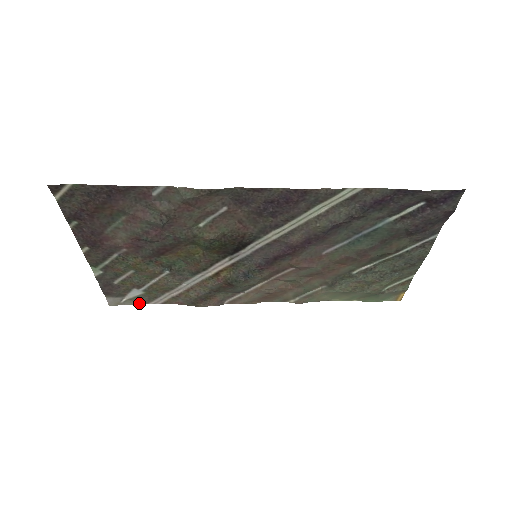
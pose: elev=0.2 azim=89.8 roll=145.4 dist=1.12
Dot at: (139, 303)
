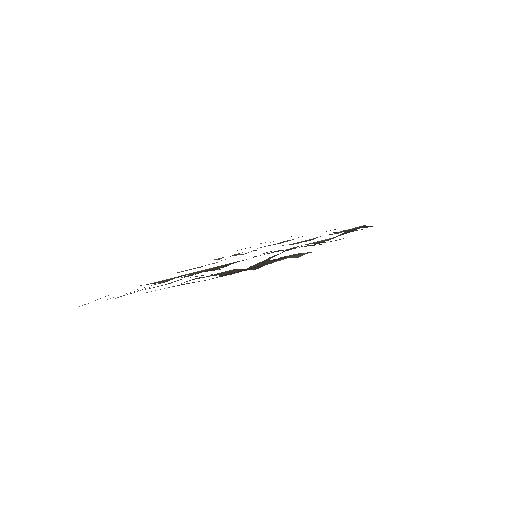
Dot at: occluded
